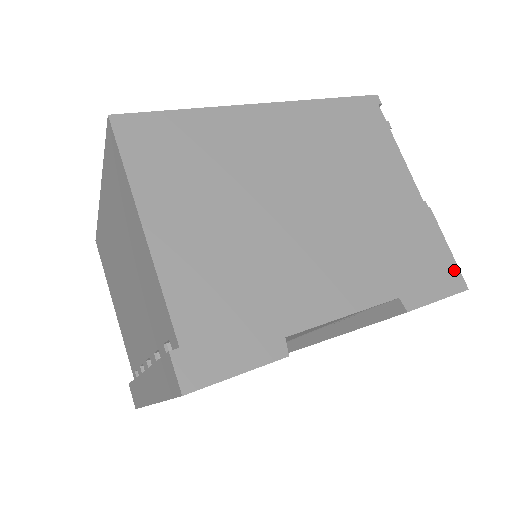
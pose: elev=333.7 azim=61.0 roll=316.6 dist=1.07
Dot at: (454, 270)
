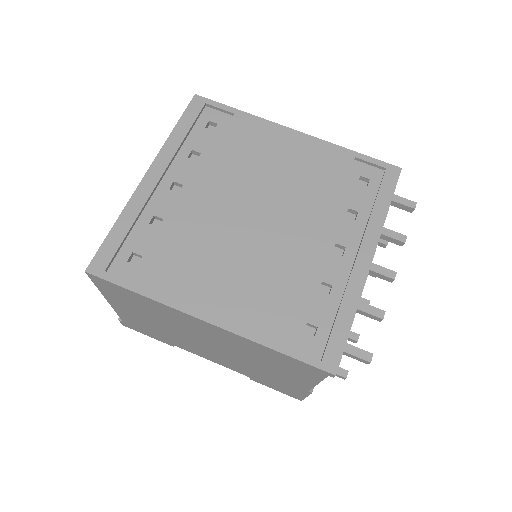
Dot at: (299, 397)
